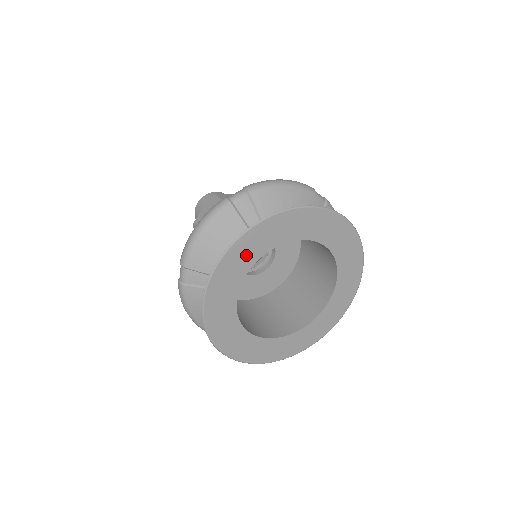
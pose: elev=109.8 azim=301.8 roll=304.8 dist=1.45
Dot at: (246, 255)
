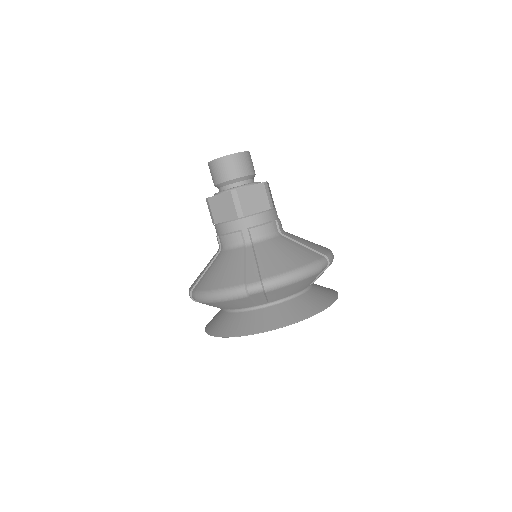
Dot at: occluded
